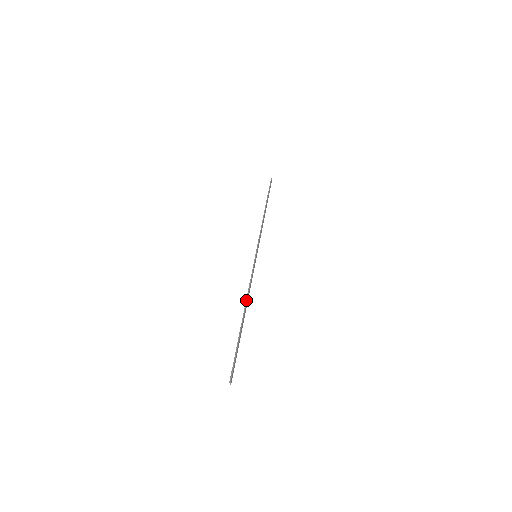
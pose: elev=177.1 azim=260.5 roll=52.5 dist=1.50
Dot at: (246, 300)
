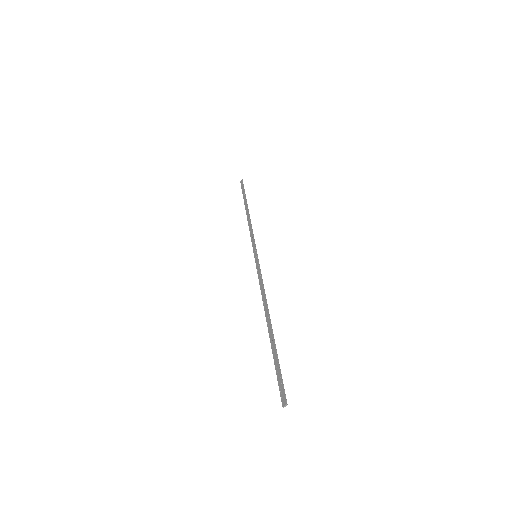
Dot at: (267, 304)
